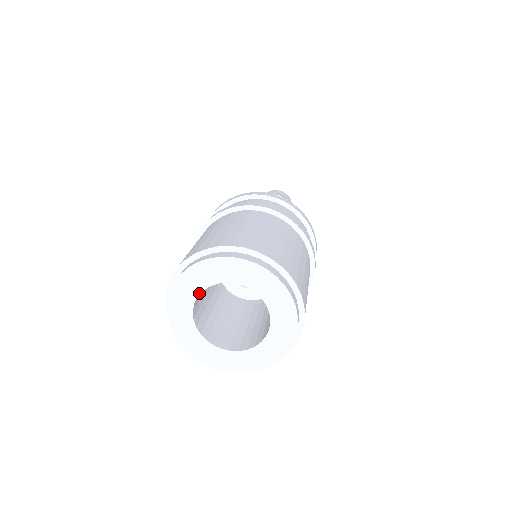
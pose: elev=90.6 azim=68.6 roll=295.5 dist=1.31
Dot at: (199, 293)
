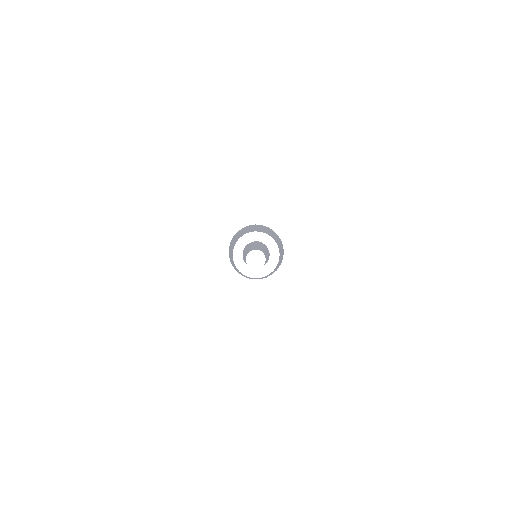
Dot at: (229, 245)
